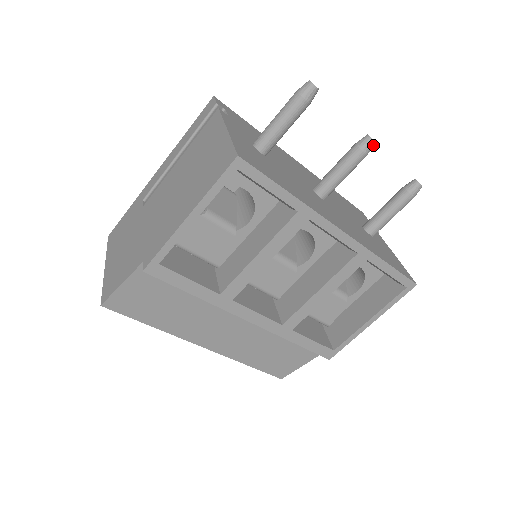
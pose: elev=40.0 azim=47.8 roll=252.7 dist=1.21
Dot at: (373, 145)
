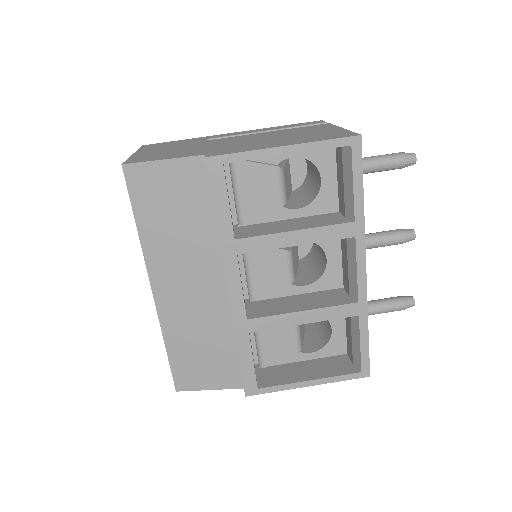
Dot at: (412, 239)
